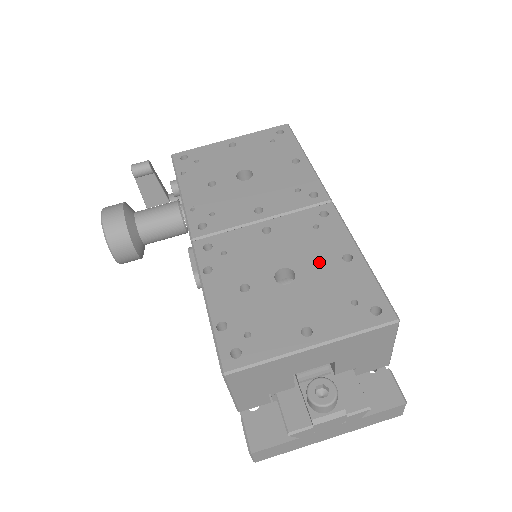
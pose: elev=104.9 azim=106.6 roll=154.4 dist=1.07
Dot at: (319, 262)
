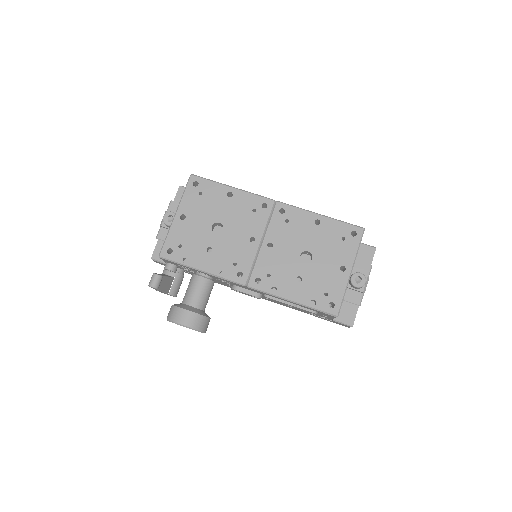
Dot at: (310, 236)
